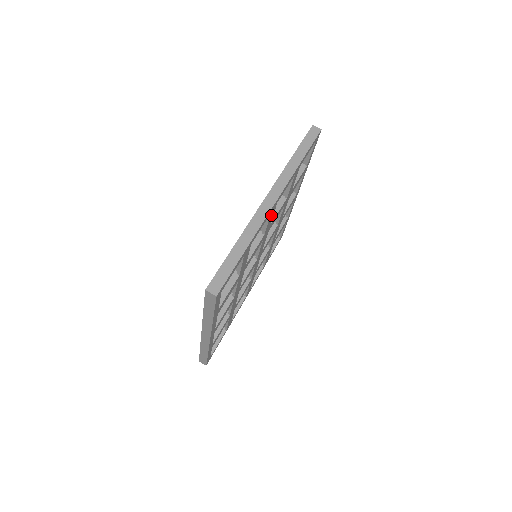
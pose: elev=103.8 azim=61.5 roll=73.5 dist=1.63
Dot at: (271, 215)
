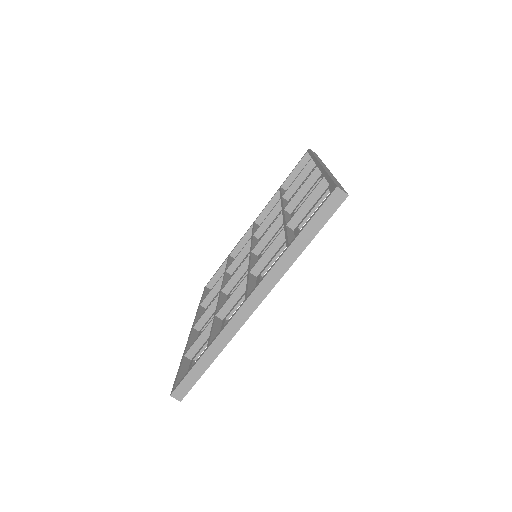
Dot at: occluded
